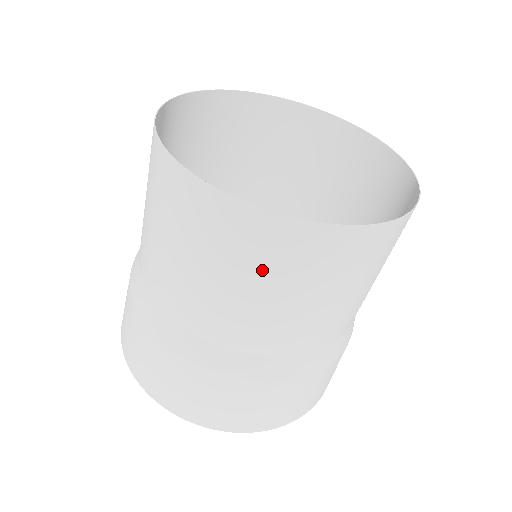
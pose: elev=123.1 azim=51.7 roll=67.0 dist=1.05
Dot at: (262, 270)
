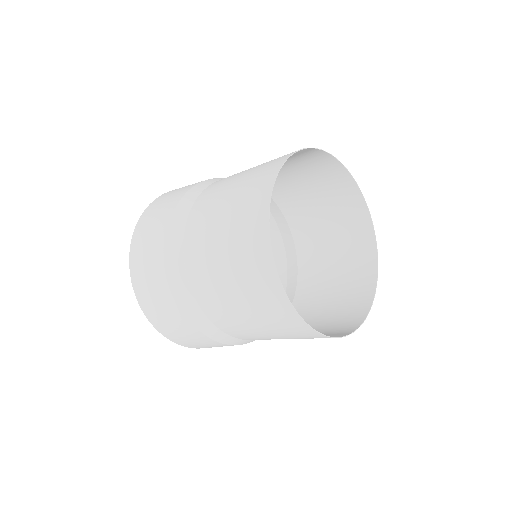
Dot at: (268, 321)
